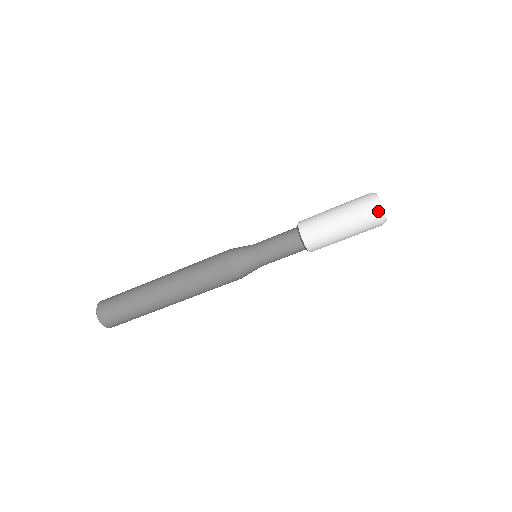
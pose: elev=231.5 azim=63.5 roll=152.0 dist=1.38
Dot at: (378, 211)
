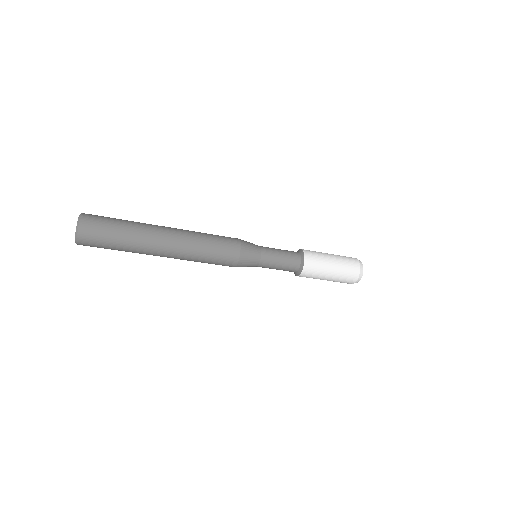
Dot at: (361, 268)
